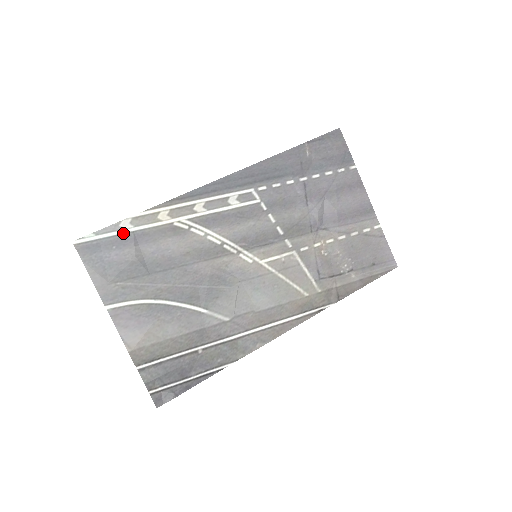
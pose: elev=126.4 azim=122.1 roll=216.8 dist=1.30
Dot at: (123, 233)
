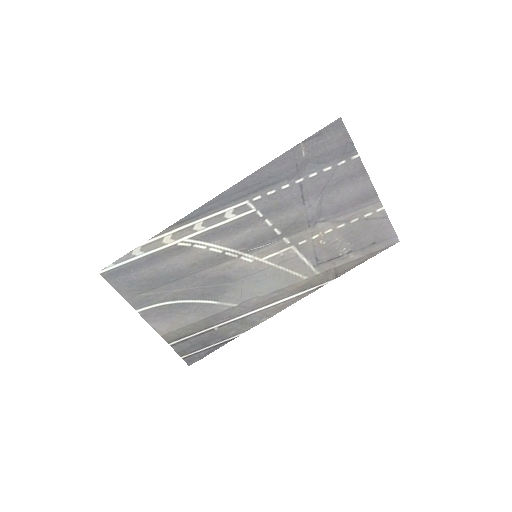
Dot at: (136, 259)
